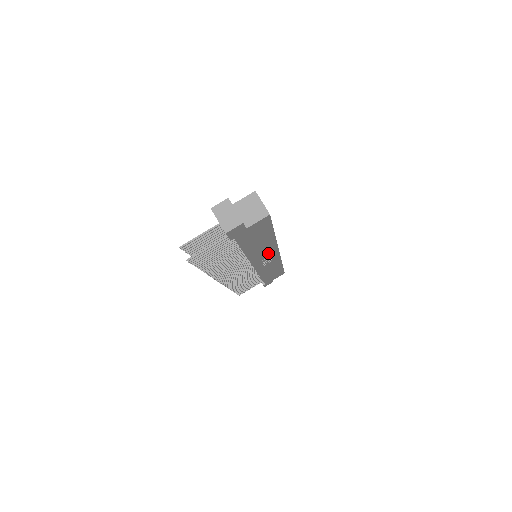
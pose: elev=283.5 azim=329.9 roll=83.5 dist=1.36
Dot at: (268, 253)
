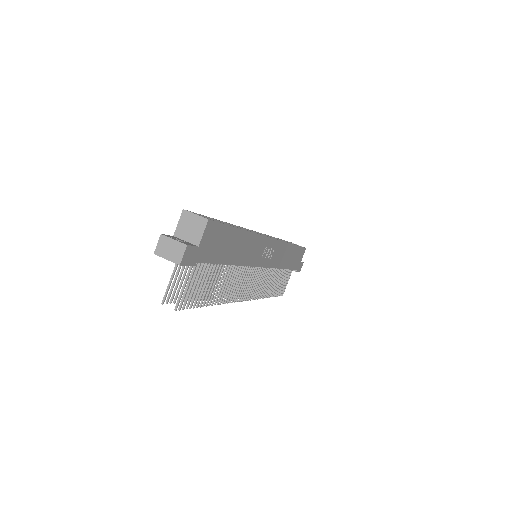
Dot at: (259, 247)
